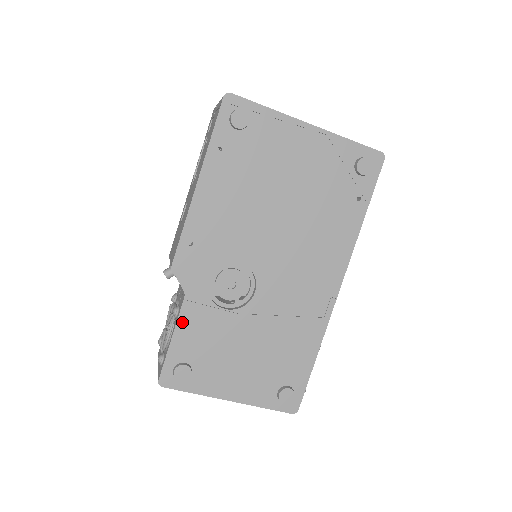
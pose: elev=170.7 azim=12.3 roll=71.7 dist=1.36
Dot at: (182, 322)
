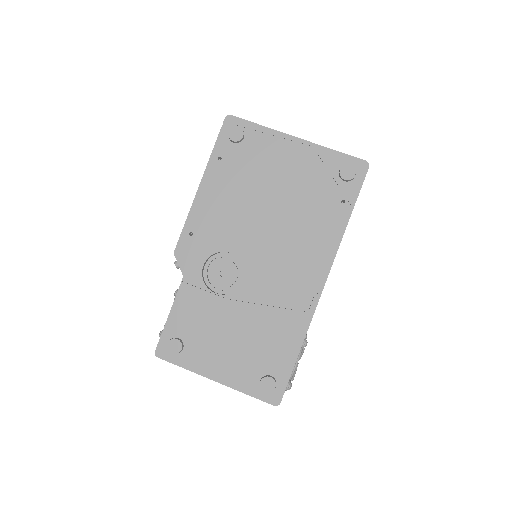
Dot at: (179, 301)
